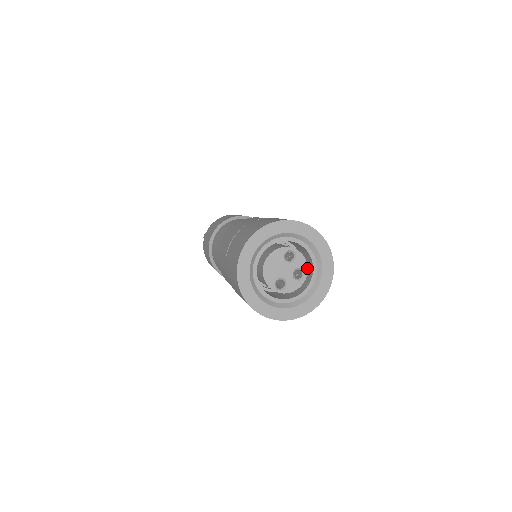
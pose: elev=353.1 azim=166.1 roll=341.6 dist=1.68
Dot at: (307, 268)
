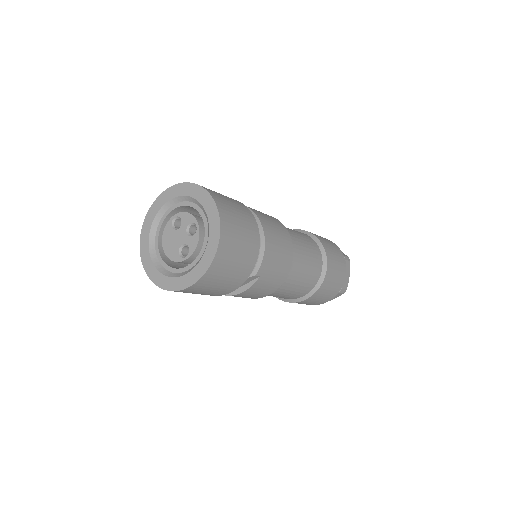
Dot at: (194, 218)
